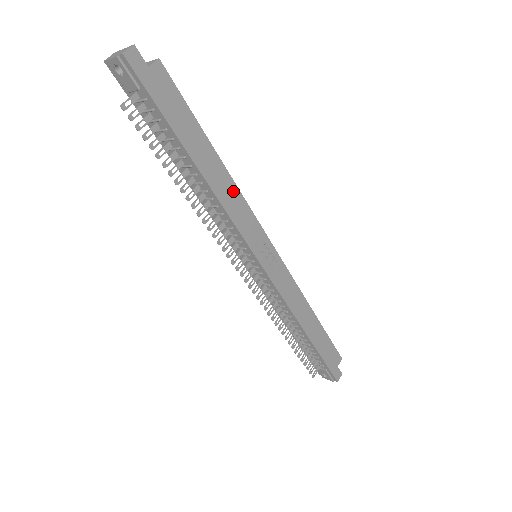
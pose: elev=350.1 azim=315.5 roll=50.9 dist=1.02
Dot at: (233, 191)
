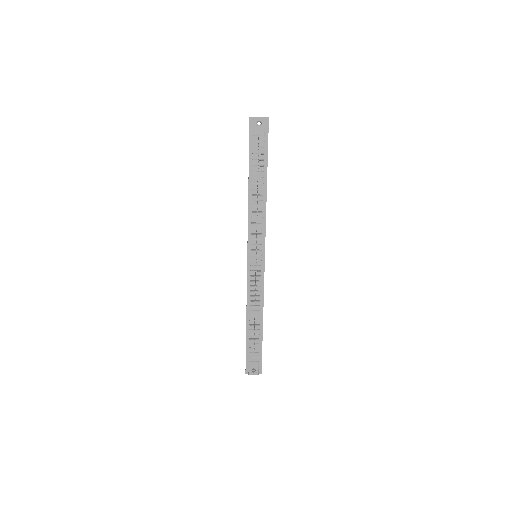
Dot at: occluded
